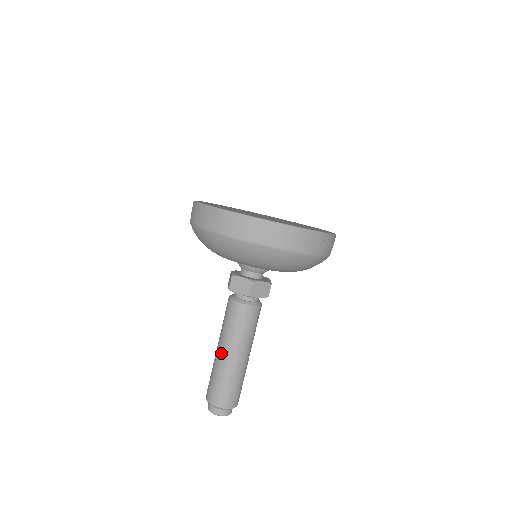
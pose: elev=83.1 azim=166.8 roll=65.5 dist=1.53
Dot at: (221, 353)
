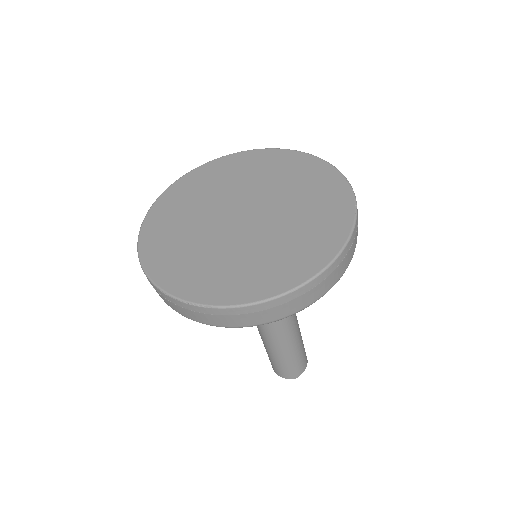
Dot at: occluded
